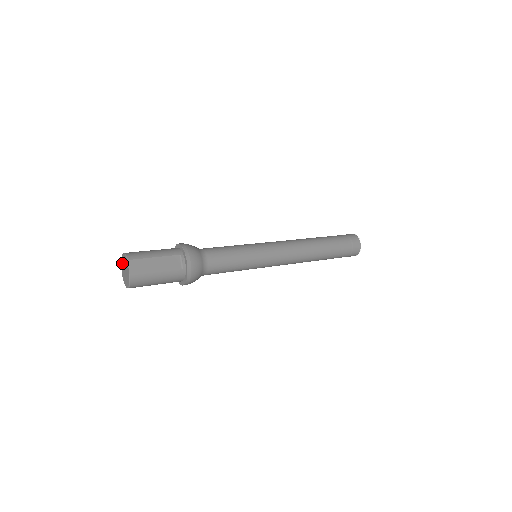
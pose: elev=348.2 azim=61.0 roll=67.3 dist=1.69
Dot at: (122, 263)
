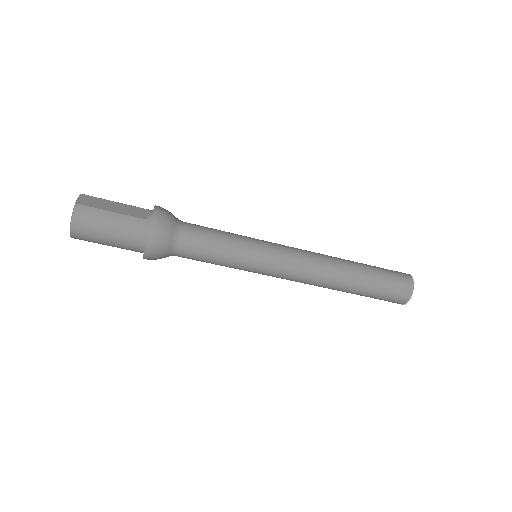
Dot at: occluded
